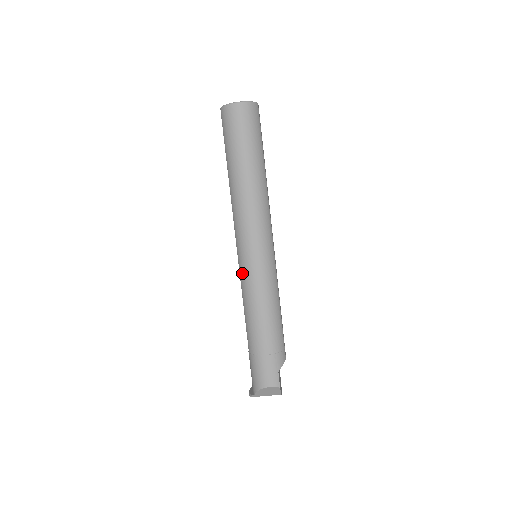
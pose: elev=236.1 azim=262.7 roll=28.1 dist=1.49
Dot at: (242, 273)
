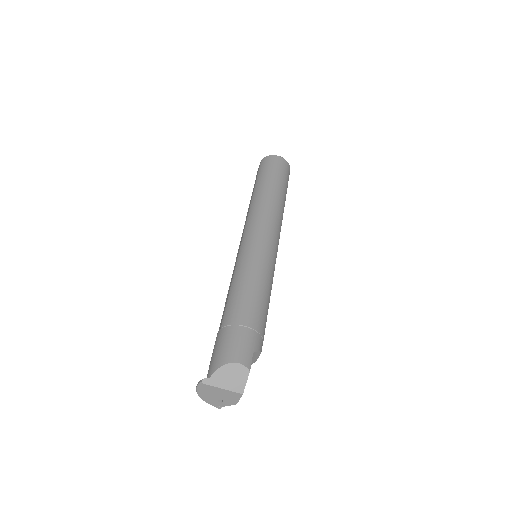
Dot at: (243, 253)
